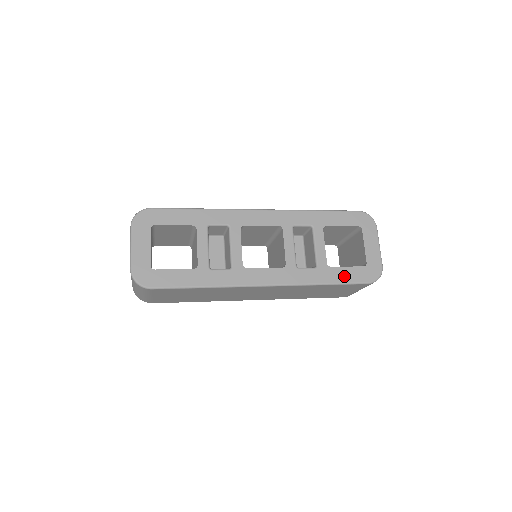
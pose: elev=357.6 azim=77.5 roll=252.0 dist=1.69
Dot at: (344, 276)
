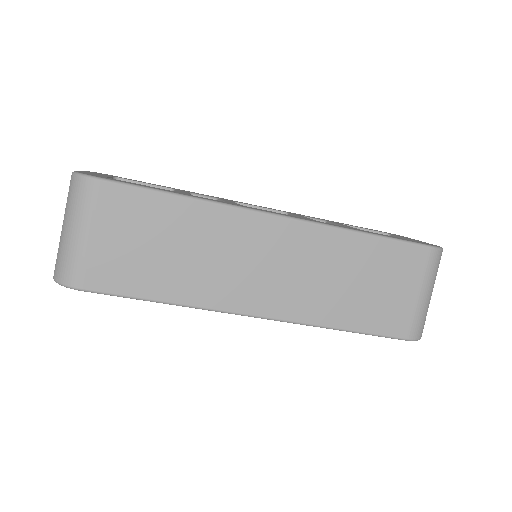
Dot at: (390, 236)
